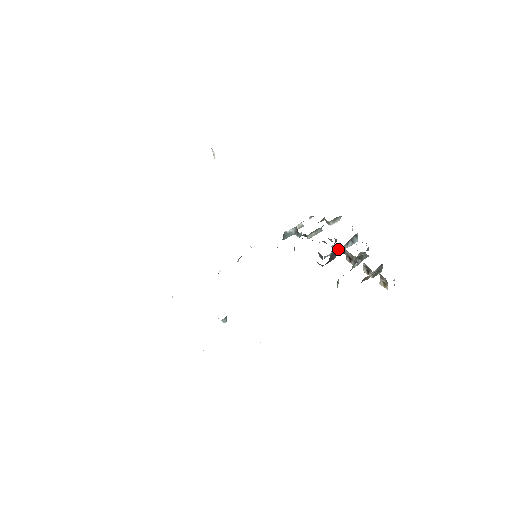
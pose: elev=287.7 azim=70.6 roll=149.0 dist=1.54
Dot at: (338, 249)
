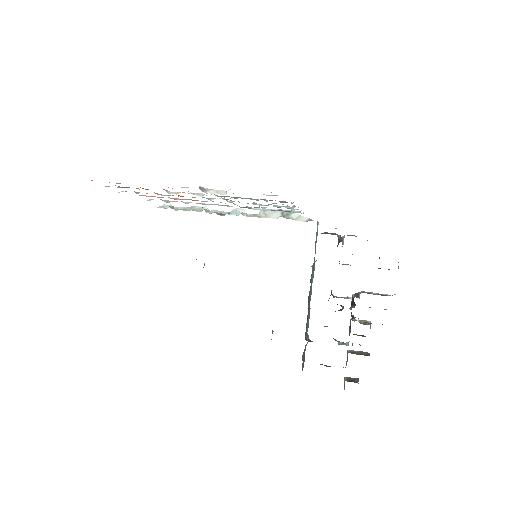
Dot at: (350, 308)
